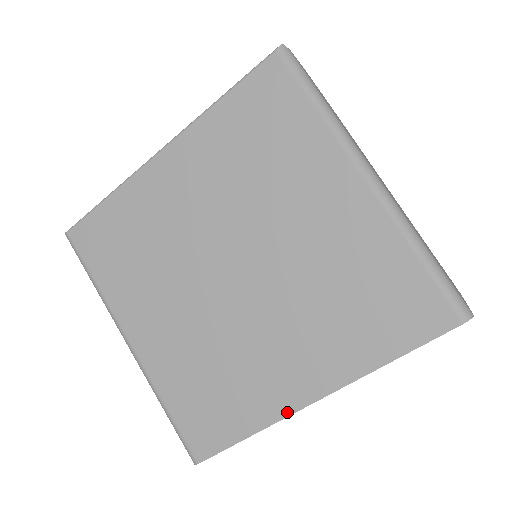
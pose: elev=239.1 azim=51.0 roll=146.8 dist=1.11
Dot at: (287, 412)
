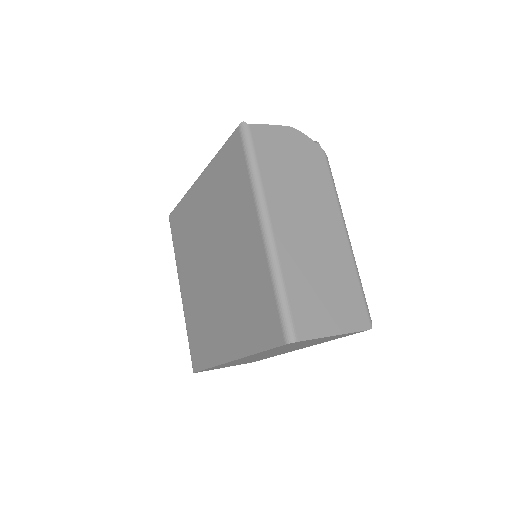
Dot at: (221, 361)
